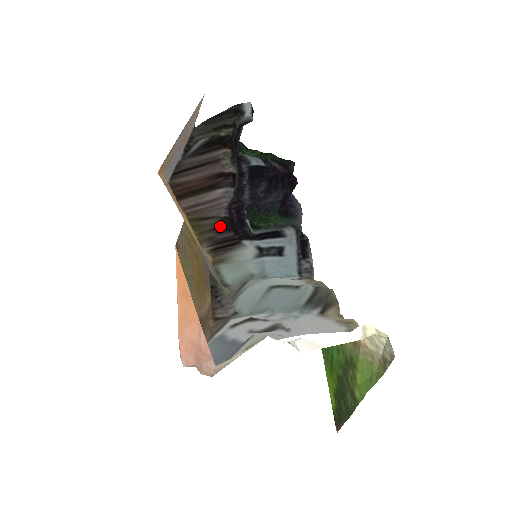
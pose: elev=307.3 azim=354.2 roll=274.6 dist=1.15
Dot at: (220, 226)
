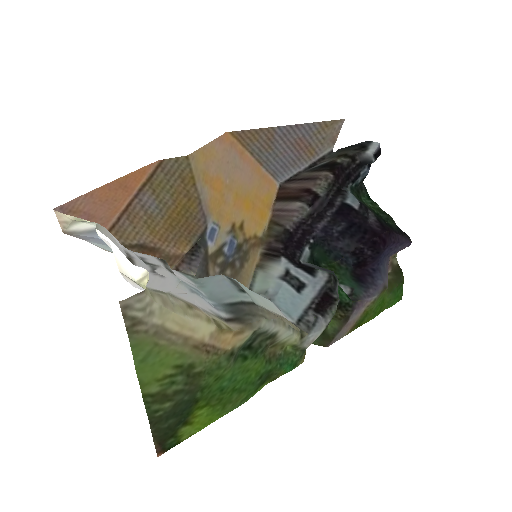
Dot at: (280, 235)
